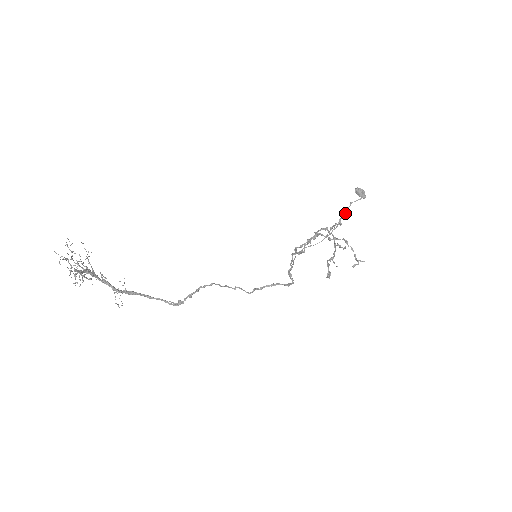
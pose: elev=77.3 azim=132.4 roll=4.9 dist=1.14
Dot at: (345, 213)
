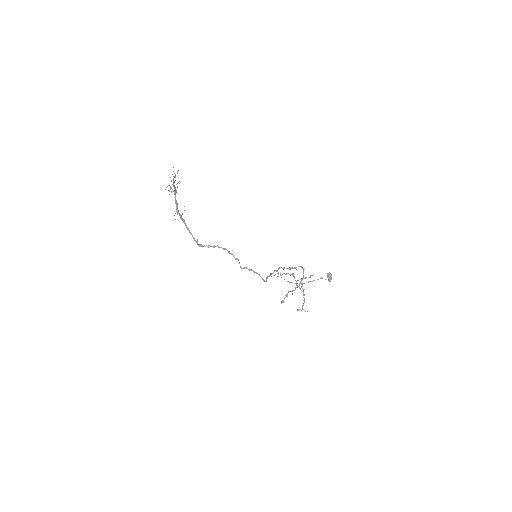
Dot at: (314, 280)
